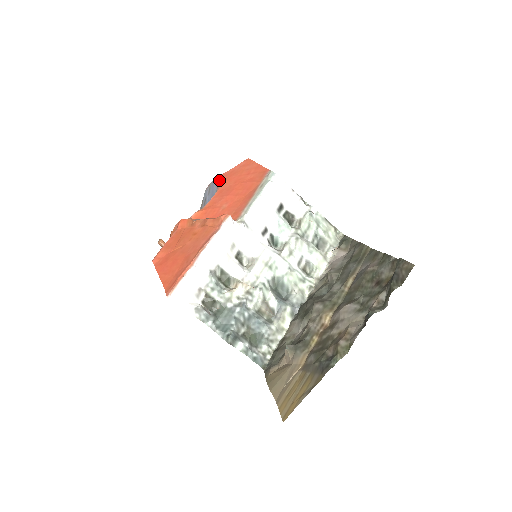
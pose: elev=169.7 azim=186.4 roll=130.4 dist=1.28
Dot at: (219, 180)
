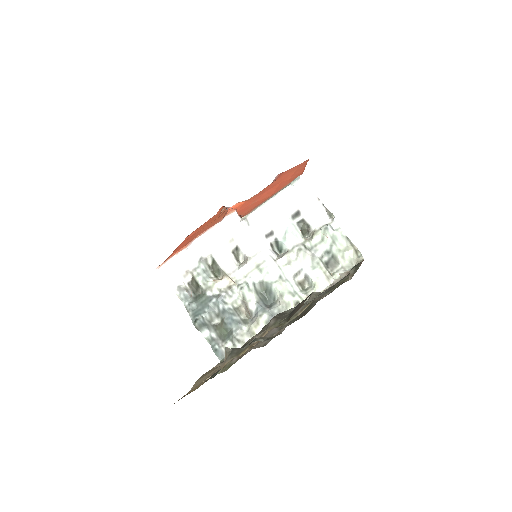
Dot at: (278, 176)
